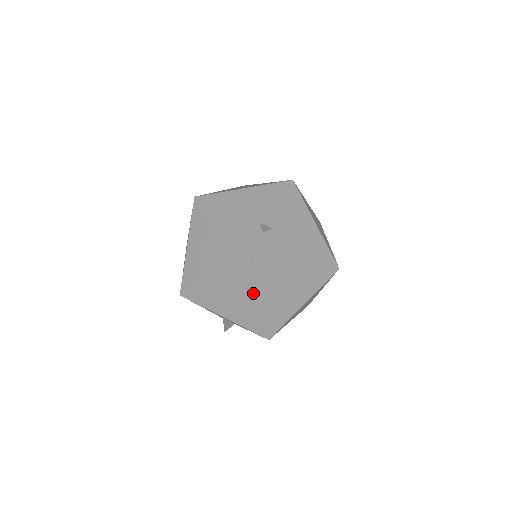
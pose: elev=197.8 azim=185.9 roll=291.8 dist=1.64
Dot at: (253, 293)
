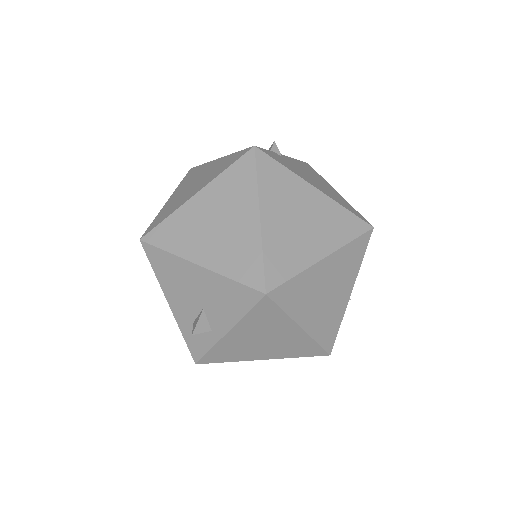
Dot at: (248, 205)
